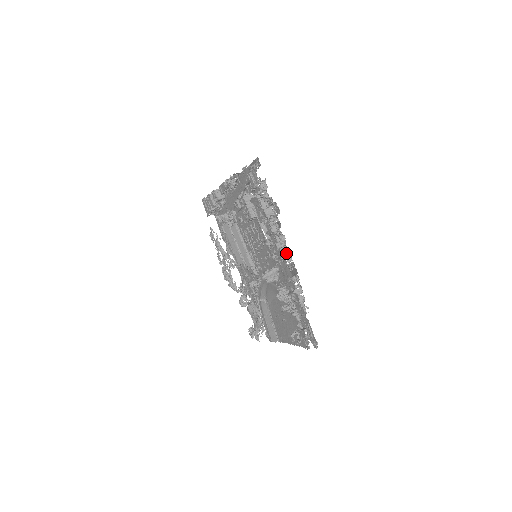
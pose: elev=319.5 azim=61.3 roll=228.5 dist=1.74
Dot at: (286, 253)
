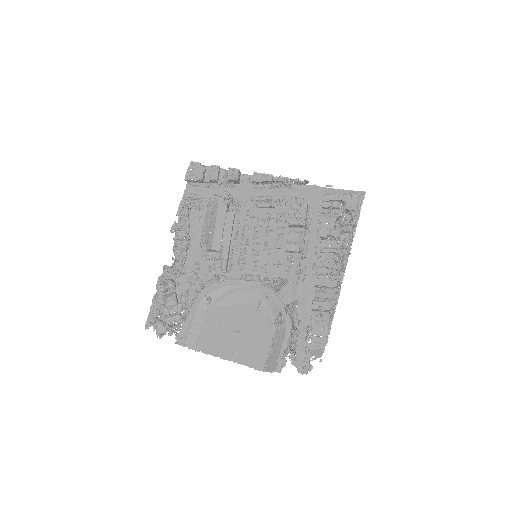
Dot at: (329, 276)
